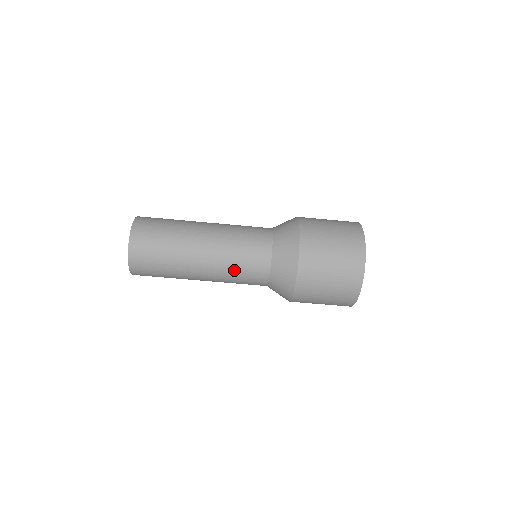
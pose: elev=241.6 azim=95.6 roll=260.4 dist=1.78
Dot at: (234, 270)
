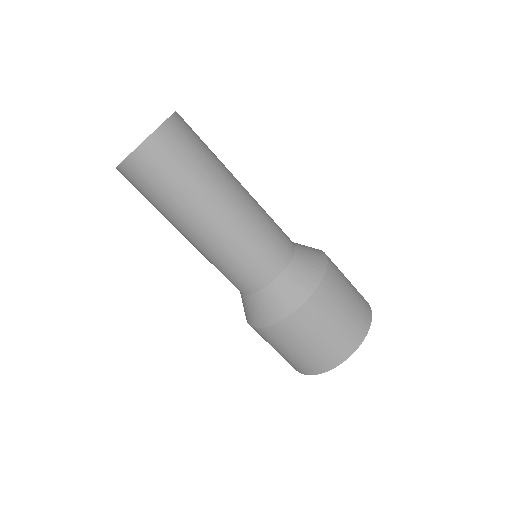
Dot at: (216, 265)
